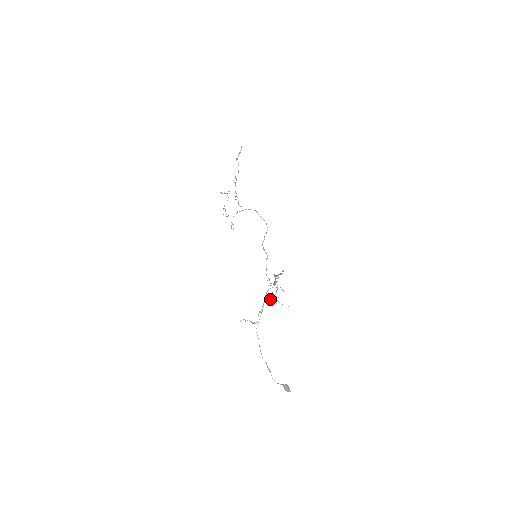
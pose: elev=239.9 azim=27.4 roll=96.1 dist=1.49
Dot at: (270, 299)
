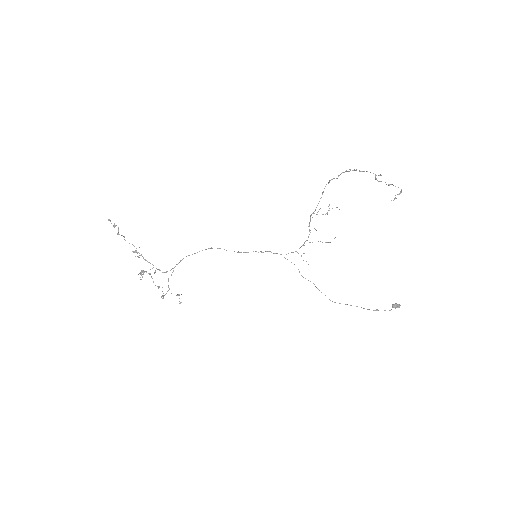
Dot at: (375, 176)
